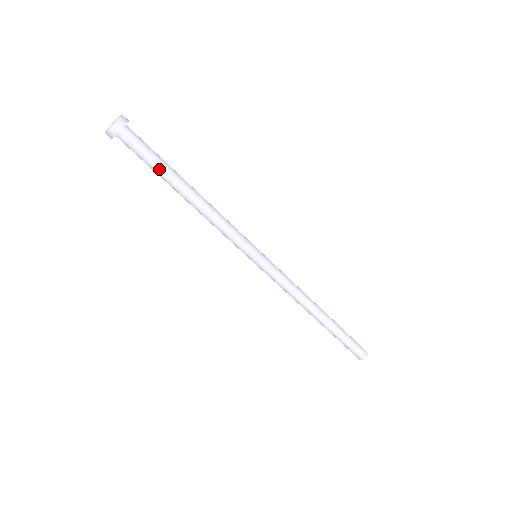
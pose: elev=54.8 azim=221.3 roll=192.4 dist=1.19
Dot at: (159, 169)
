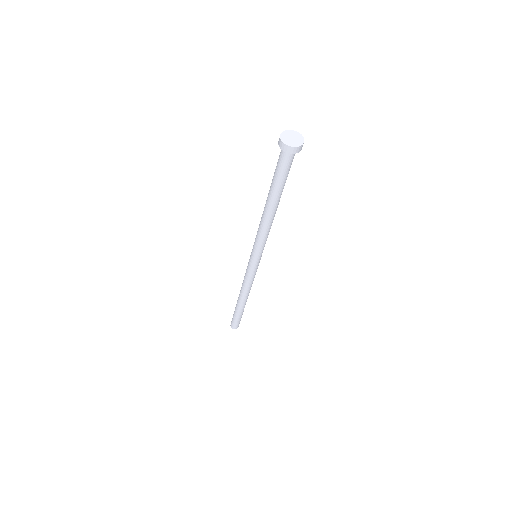
Dot at: (278, 185)
